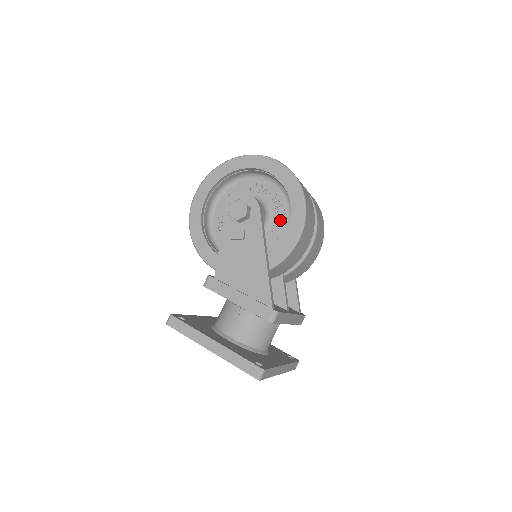
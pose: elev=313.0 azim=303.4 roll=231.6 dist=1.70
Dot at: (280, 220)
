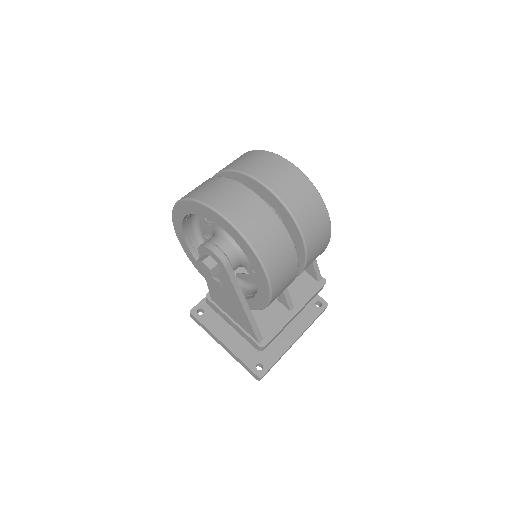
Dot at: occluded
